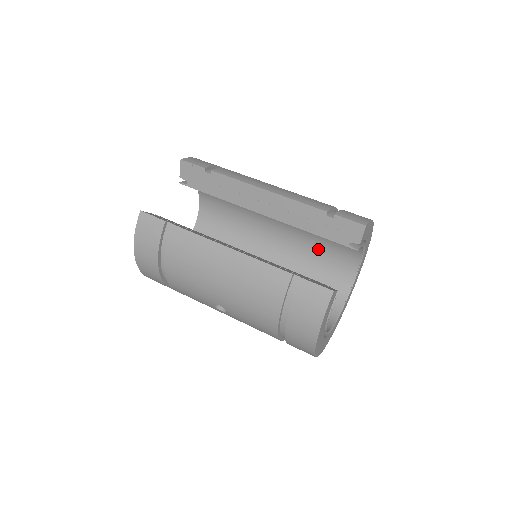
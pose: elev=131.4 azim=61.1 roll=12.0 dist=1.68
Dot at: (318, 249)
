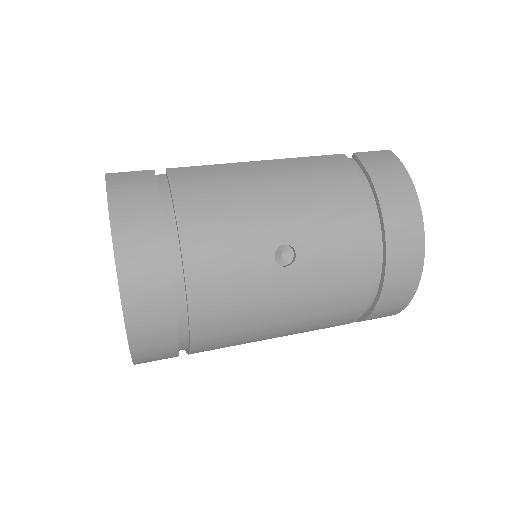
Dot at: occluded
